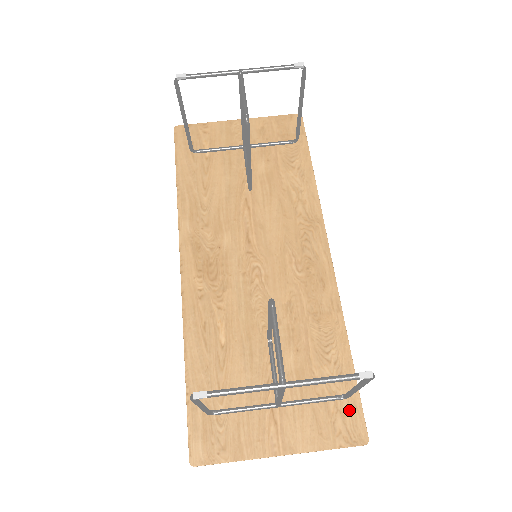
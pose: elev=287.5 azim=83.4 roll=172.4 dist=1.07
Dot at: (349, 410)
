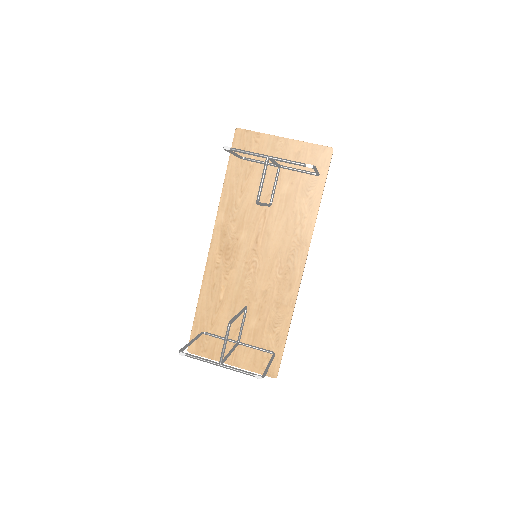
Dot at: (274, 360)
